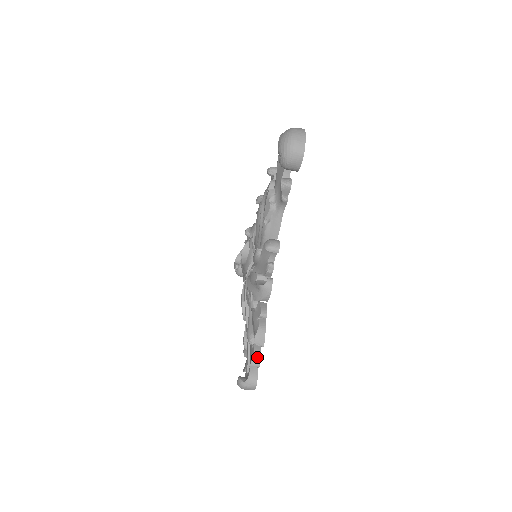
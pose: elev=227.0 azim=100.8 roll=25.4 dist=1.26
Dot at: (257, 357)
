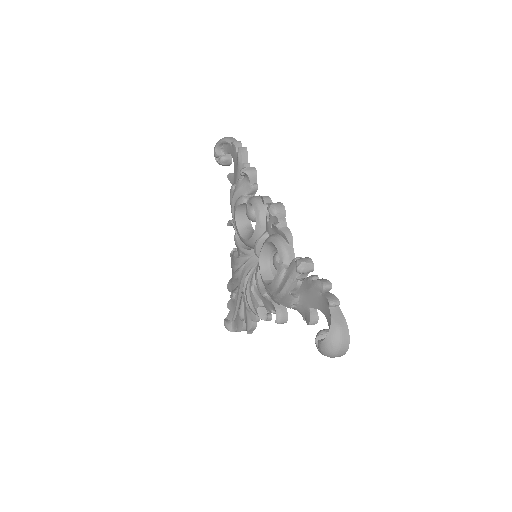
Dot at: (244, 329)
